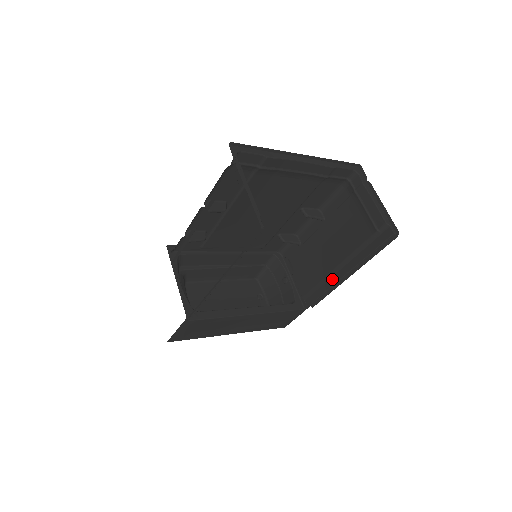
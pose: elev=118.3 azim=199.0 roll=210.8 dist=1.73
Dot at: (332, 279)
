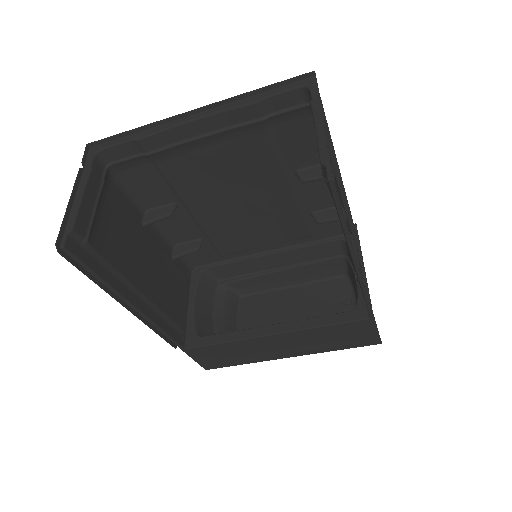
Dot at: occluded
